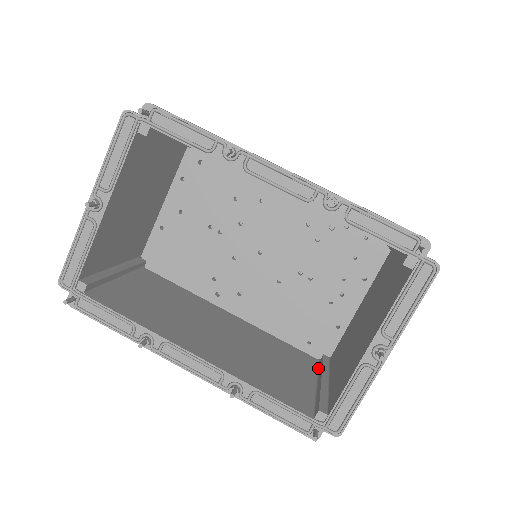
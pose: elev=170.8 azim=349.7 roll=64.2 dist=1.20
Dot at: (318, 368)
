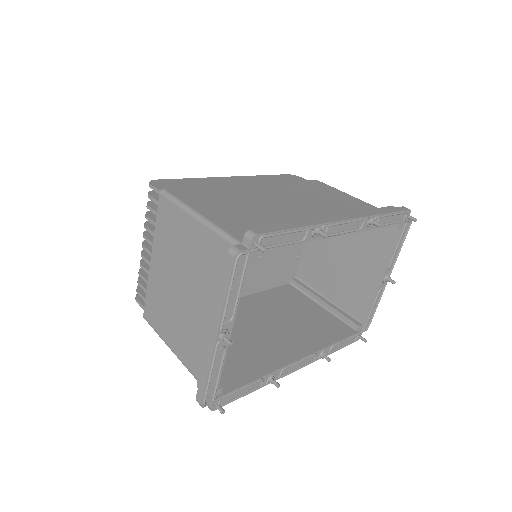
Dot at: (301, 292)
